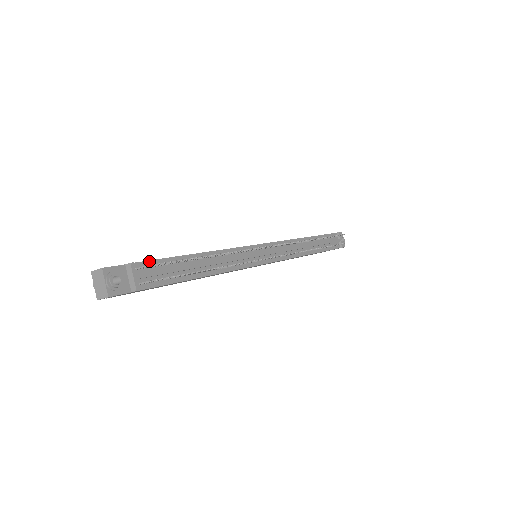
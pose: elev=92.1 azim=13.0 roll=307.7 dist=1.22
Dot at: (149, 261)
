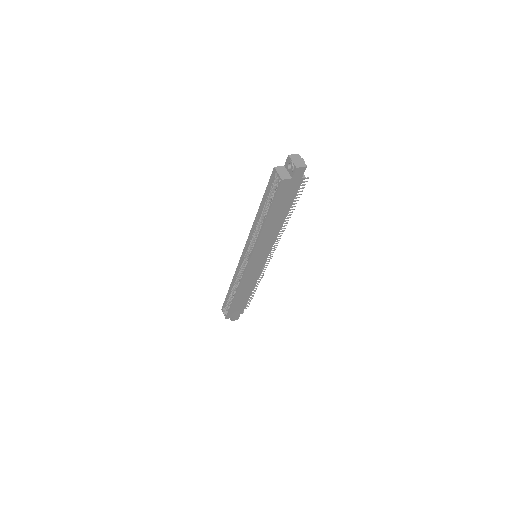
Dot at: occluded
